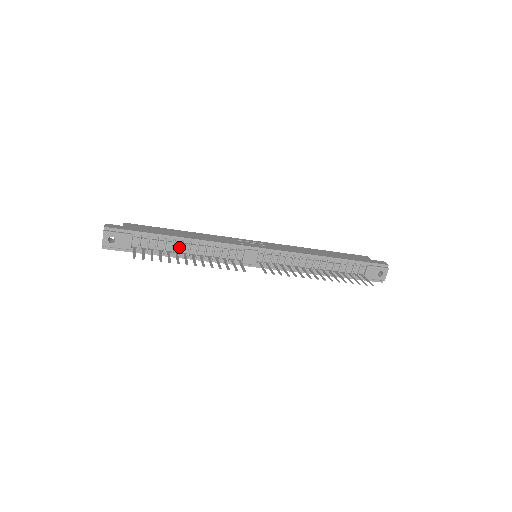
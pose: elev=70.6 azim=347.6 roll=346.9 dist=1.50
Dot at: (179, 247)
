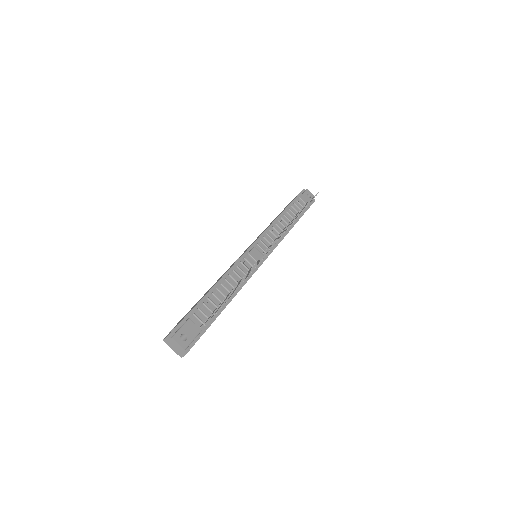
Dot at: (220, 295)
